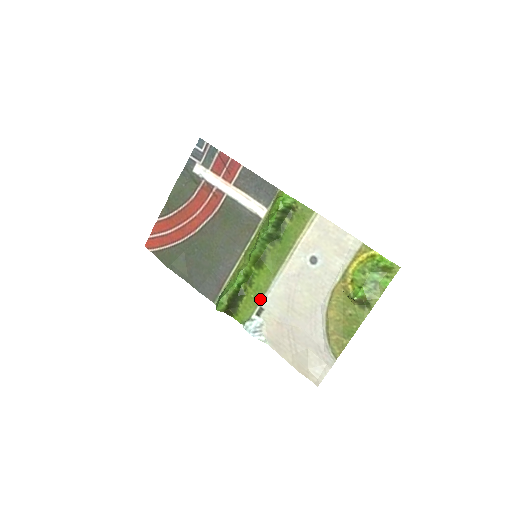
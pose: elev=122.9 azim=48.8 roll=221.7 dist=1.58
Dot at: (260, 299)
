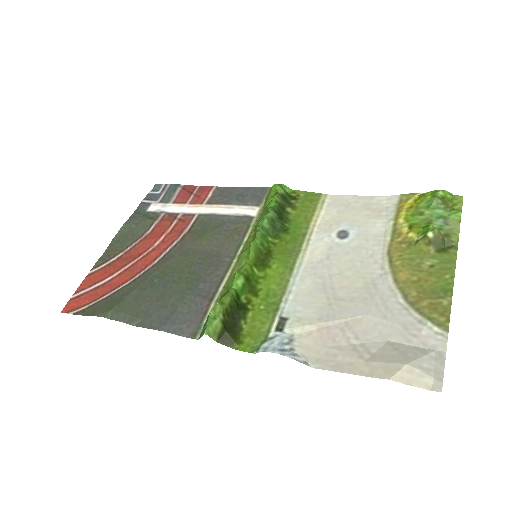
Dot at: (277, 307)
